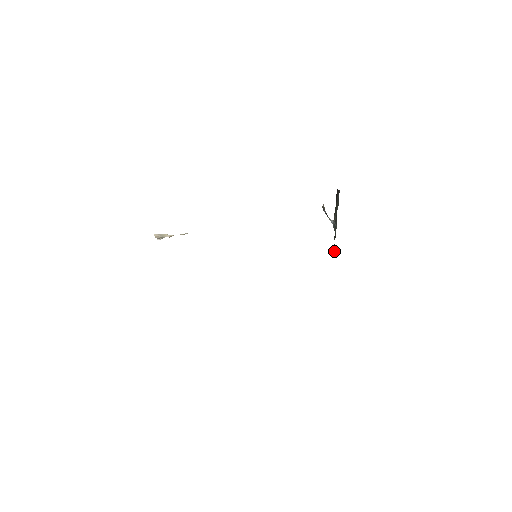
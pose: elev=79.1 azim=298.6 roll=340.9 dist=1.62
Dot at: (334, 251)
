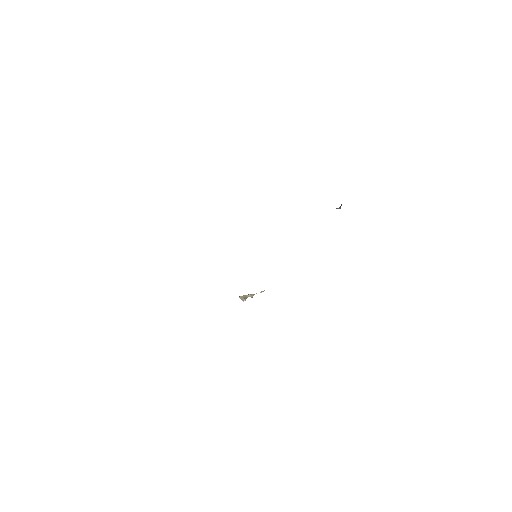
Dot at: occluded
